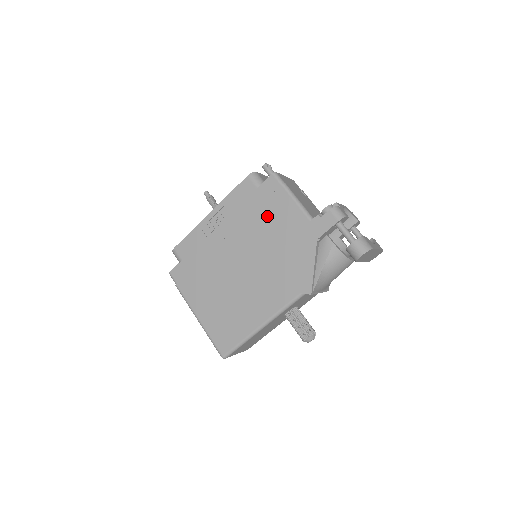
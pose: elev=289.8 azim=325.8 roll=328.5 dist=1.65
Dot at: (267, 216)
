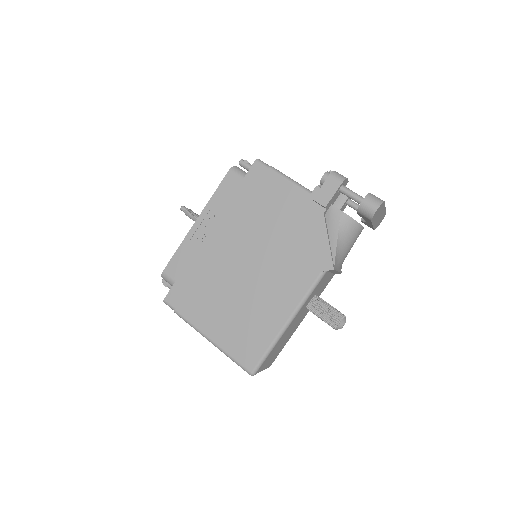
Dot at: (262, 204)
